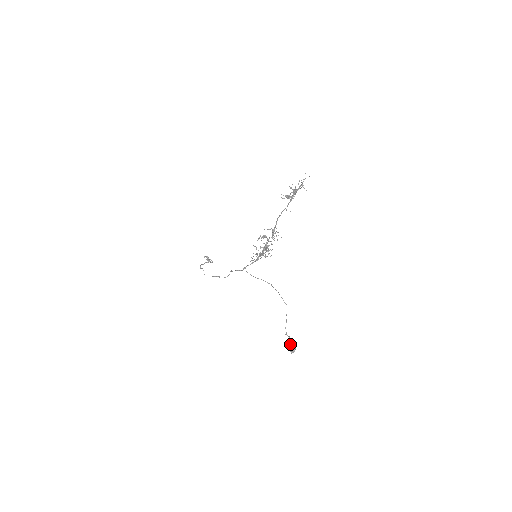
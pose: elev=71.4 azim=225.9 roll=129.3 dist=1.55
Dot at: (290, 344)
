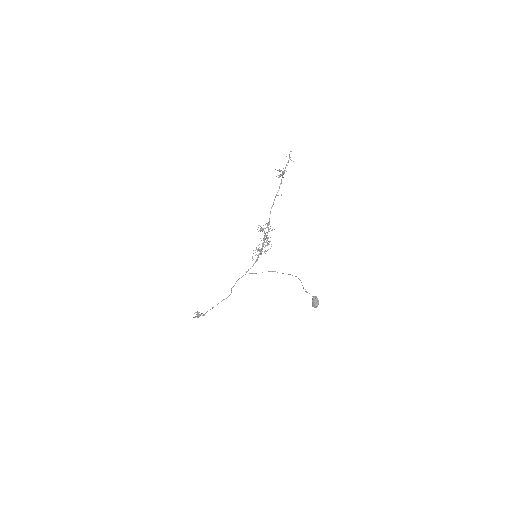
Dot at: (312, 298)
